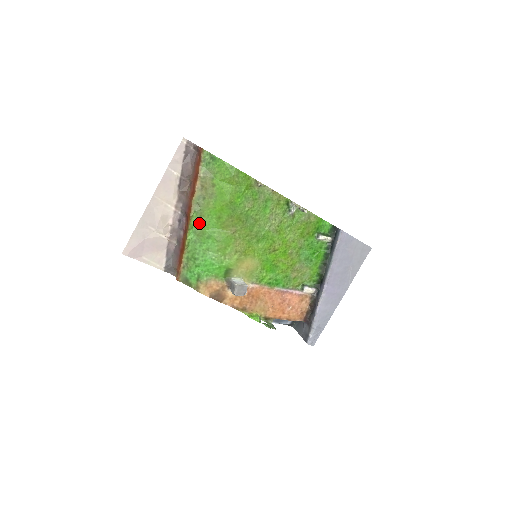
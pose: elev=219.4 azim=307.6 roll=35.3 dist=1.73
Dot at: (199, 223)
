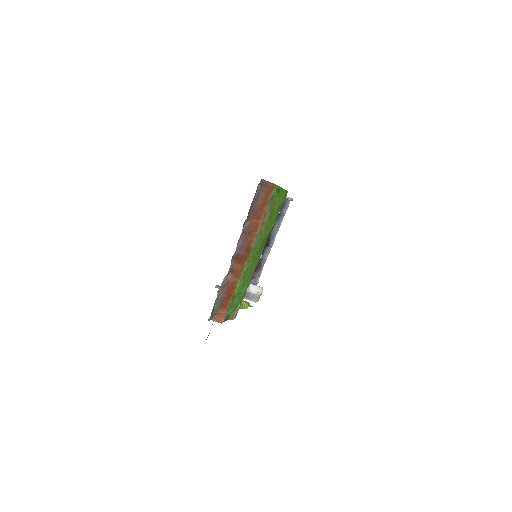
Dot at: (249, 259)
